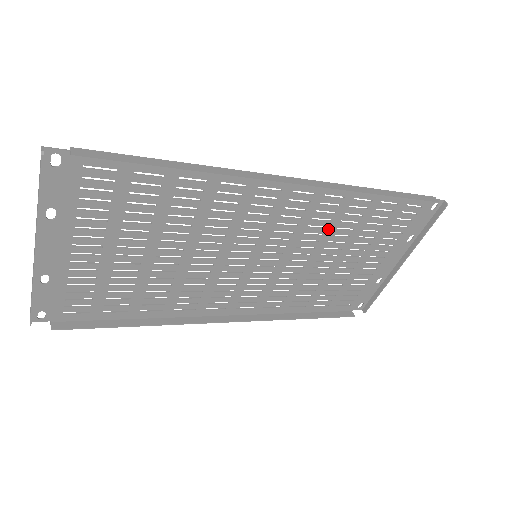
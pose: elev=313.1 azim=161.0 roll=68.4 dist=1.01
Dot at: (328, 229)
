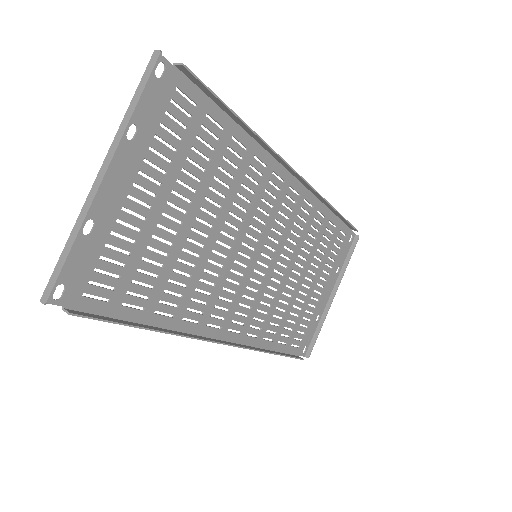
Dot at: (300, 240)
